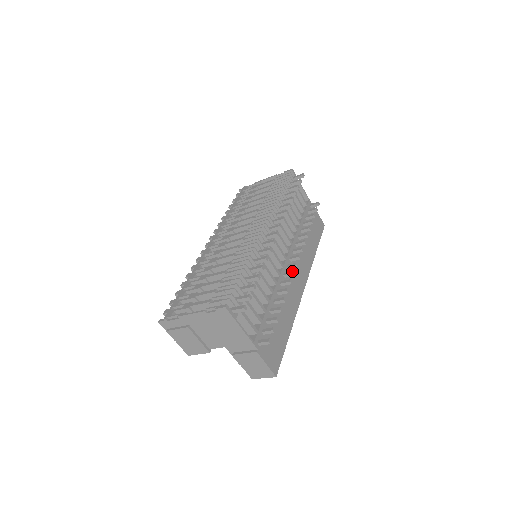
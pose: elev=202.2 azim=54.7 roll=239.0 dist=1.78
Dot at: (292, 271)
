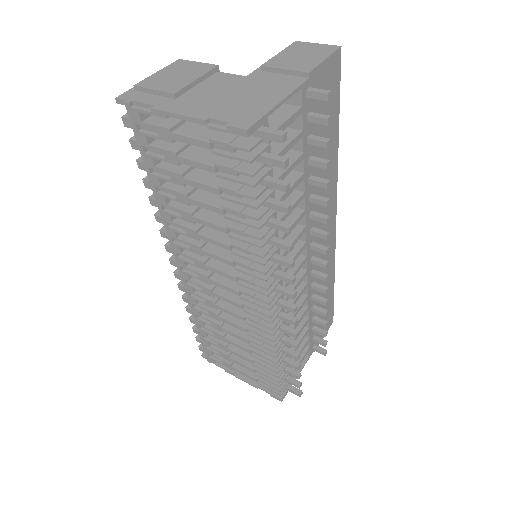
Dot at: (323, 279)
